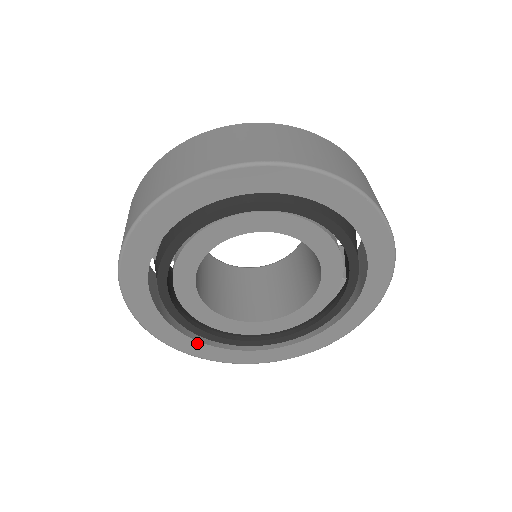
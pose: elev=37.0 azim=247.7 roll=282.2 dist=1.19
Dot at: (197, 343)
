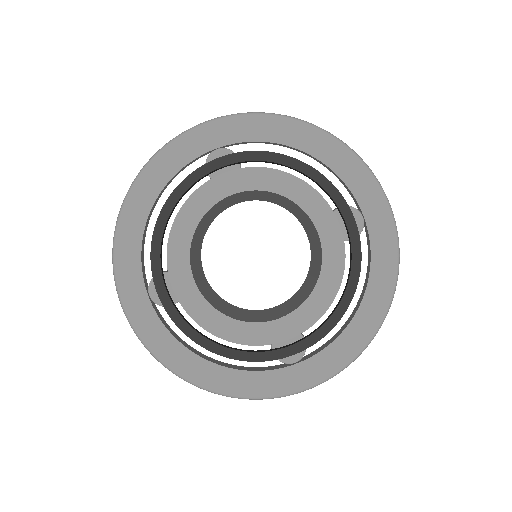
Dot at: (263, 374)
